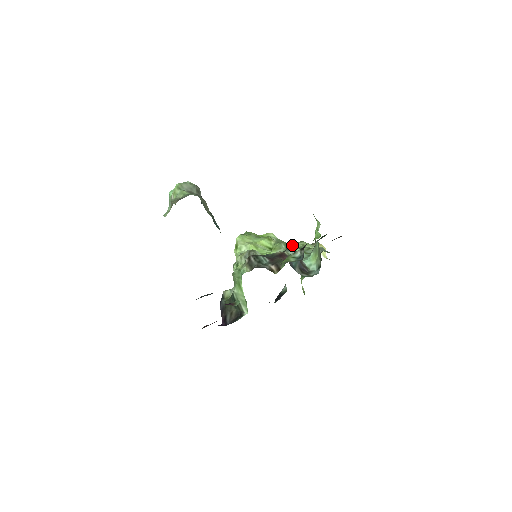
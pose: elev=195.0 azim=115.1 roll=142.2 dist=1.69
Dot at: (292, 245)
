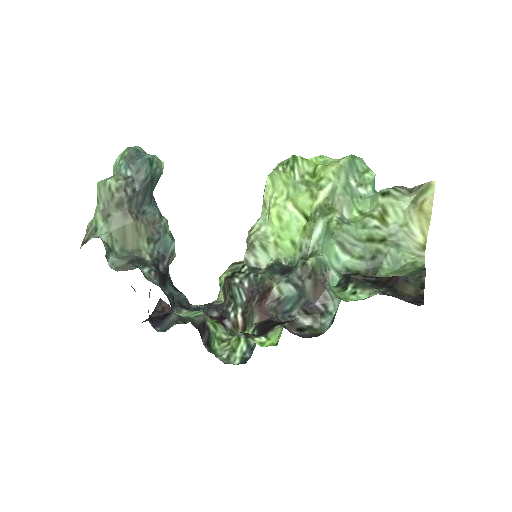
Dot at: (331, 234)
